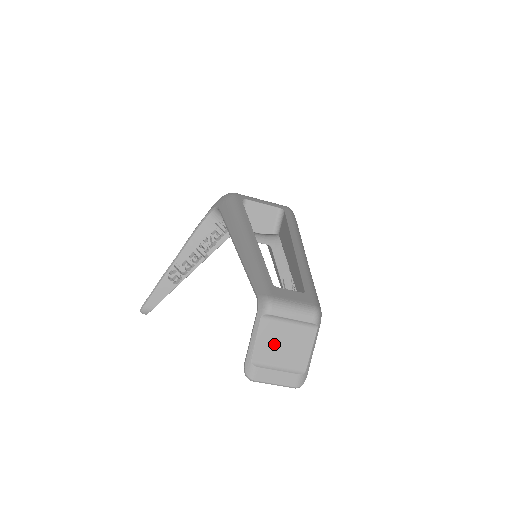
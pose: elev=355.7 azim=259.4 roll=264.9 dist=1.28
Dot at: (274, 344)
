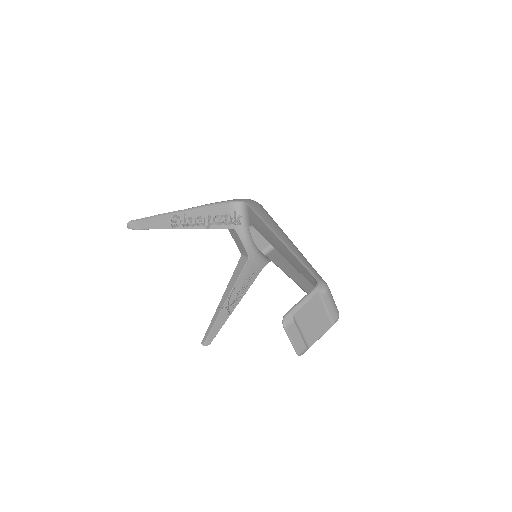
Dot at: (310, 315)
